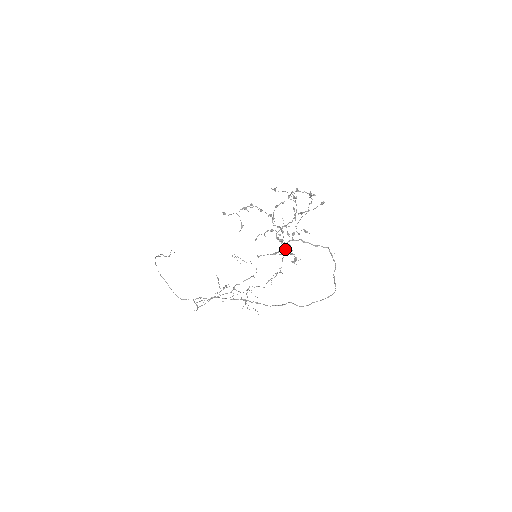
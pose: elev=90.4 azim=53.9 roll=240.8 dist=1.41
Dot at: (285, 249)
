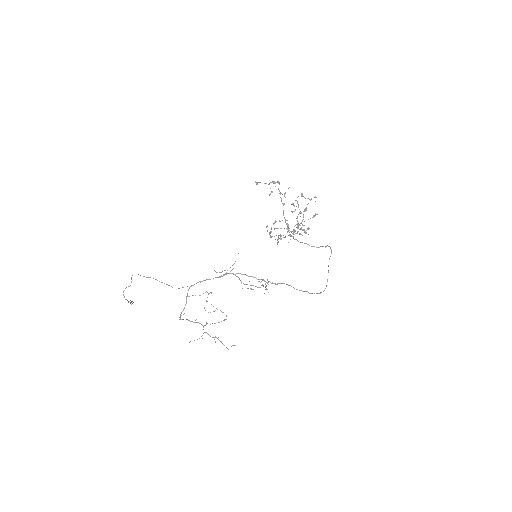
Dot at: occluded
